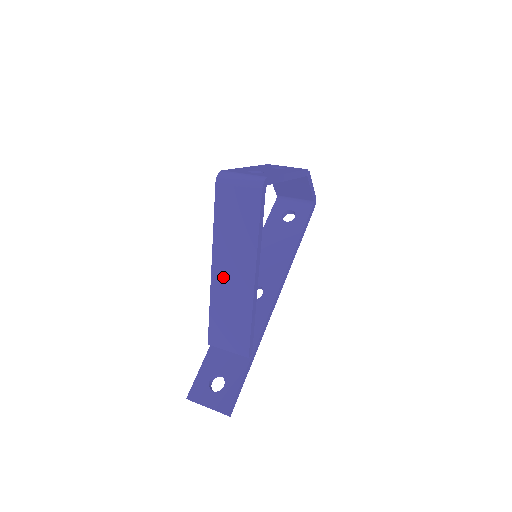
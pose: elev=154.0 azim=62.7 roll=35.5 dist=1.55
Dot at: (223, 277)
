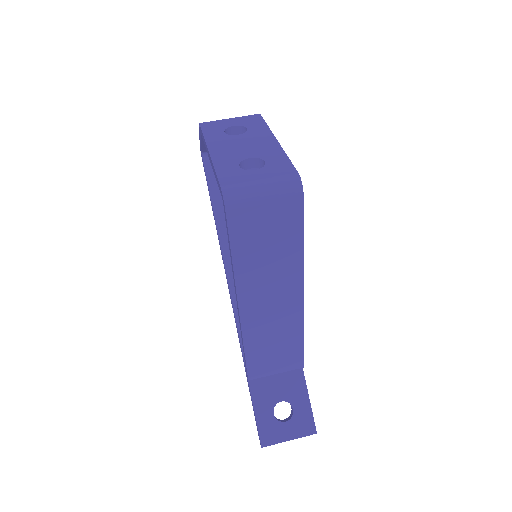
Dot at: (258, 312)
